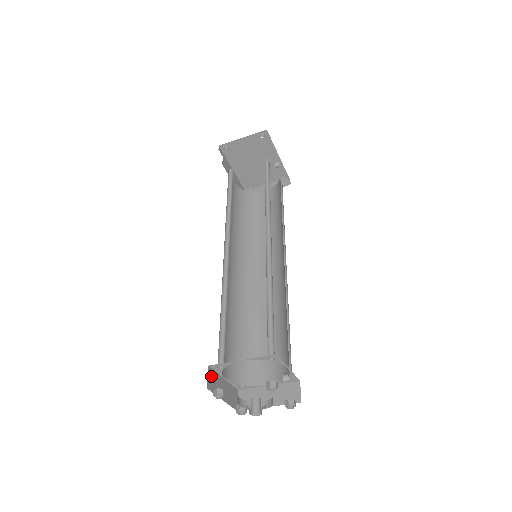
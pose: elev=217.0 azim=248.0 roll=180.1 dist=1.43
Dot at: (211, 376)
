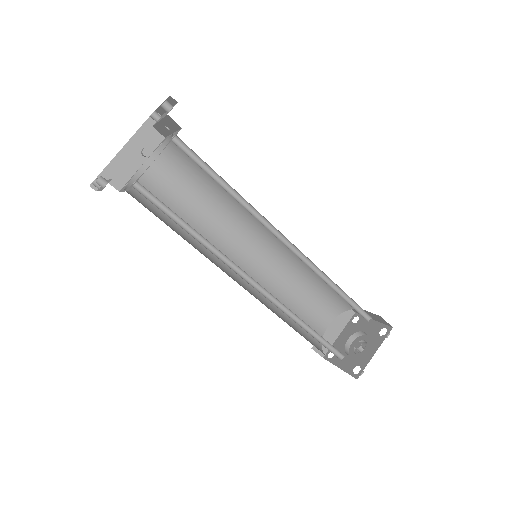
Dot at: occluded
